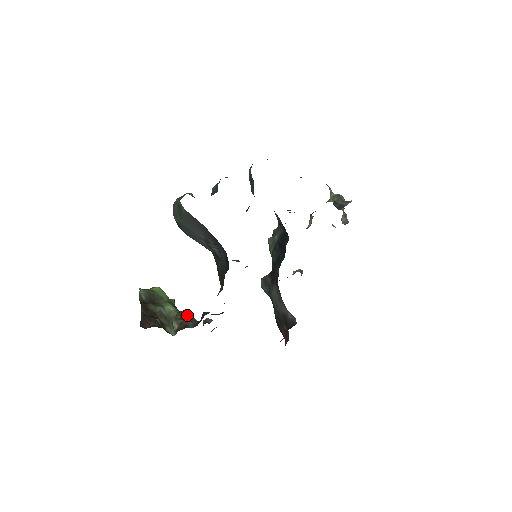
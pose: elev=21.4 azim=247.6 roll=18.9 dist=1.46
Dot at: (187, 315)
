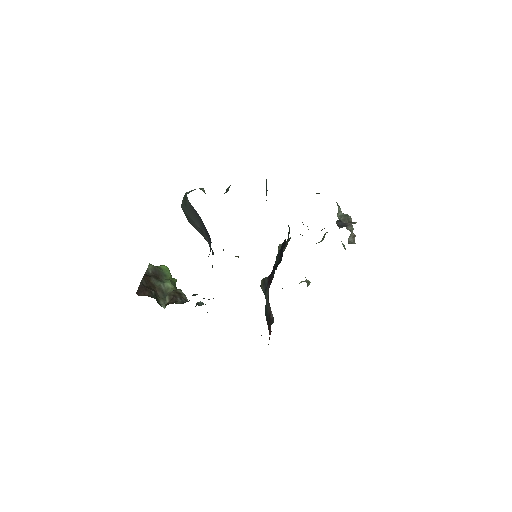
Dot at: (180, 294)
